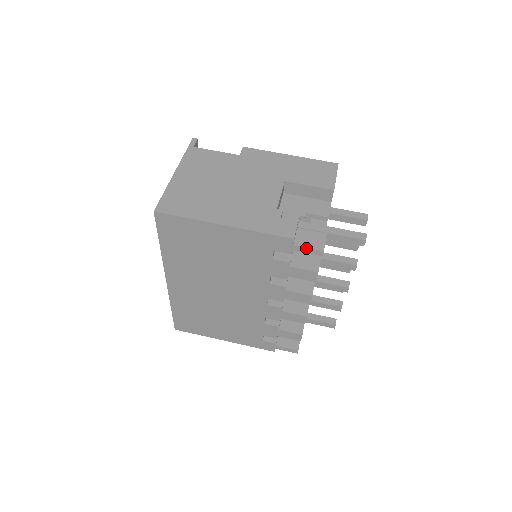
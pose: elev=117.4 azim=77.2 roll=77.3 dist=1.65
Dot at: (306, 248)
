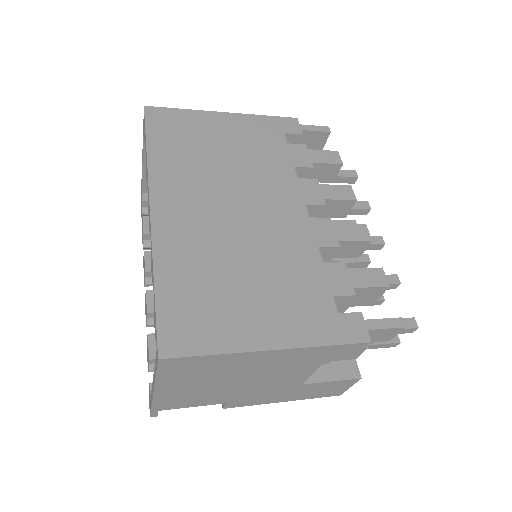
Dot at: (312, 126)
